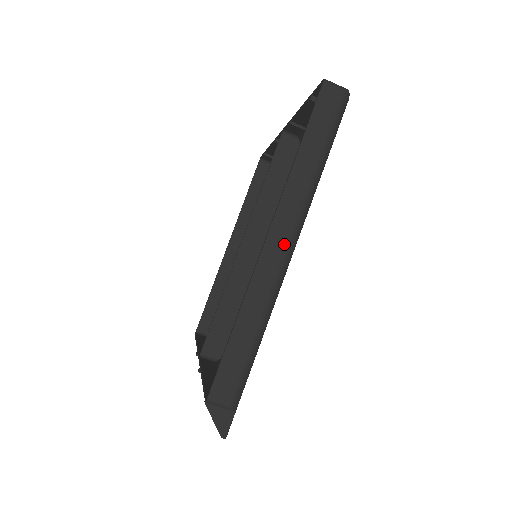
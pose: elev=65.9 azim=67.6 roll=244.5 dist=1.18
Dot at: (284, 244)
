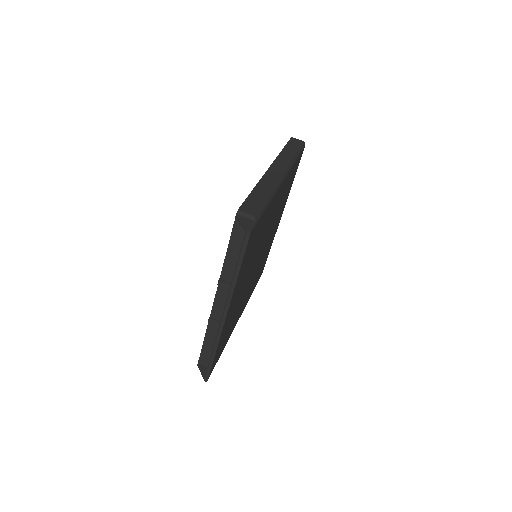
Dot at: (279, 171)
